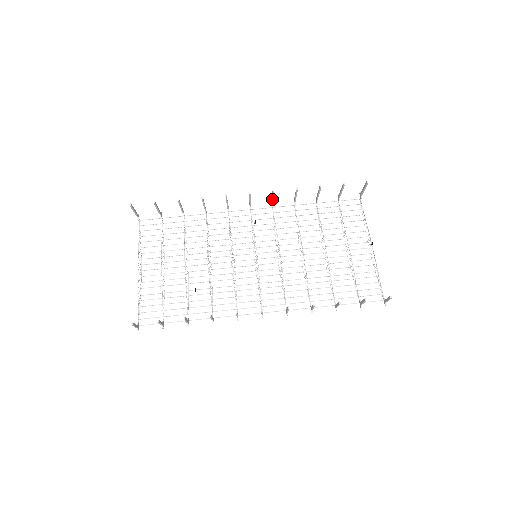
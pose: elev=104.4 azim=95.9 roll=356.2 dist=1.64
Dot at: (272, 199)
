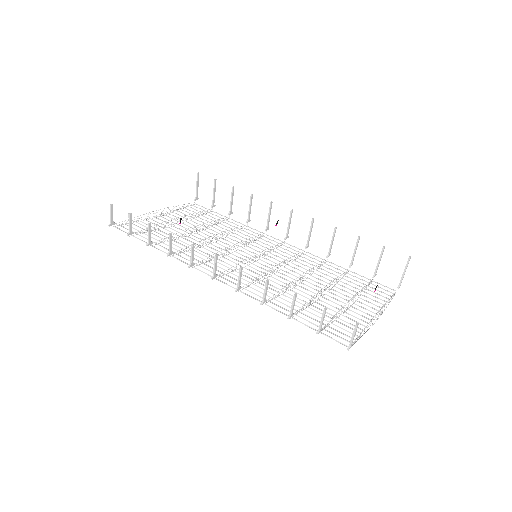
Dot at: (309, 234)
